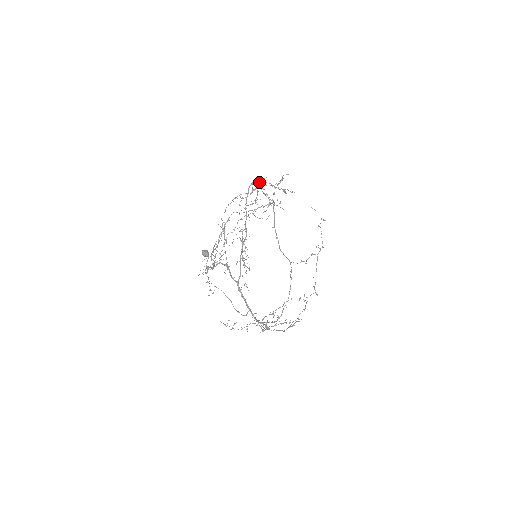
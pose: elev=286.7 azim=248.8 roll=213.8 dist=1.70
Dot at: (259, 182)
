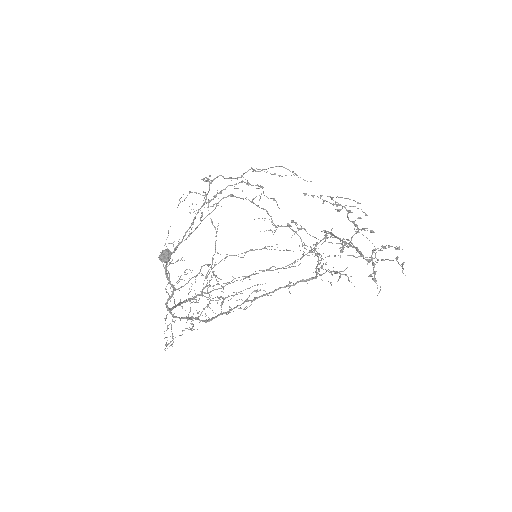
Dot at: (317, 276)
